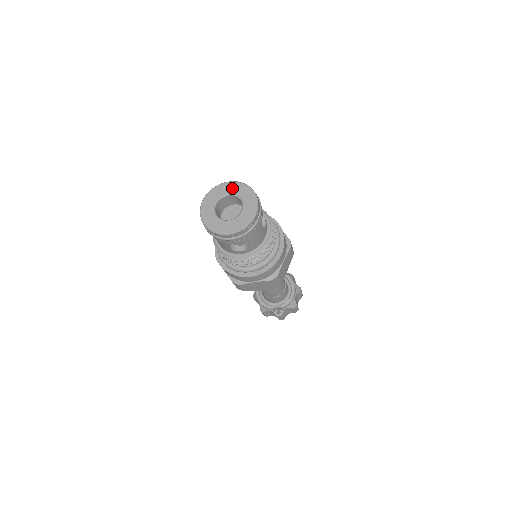
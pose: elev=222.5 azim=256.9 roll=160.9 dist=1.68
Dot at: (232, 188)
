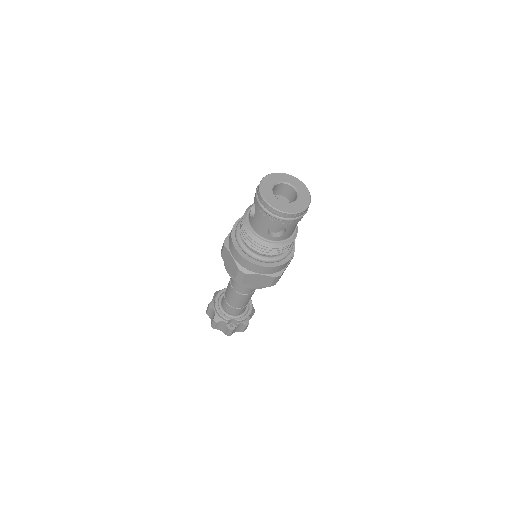
Dot at: (289, 179)
